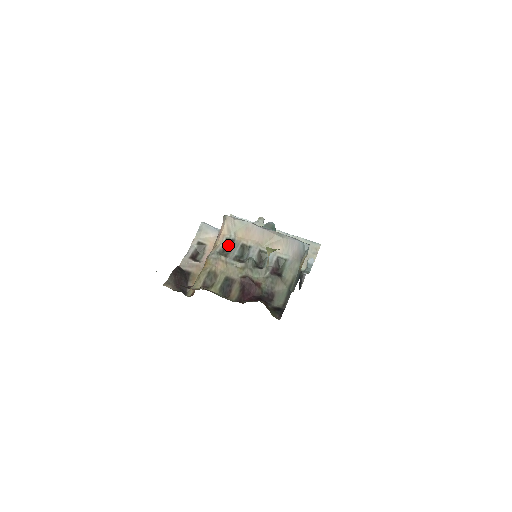
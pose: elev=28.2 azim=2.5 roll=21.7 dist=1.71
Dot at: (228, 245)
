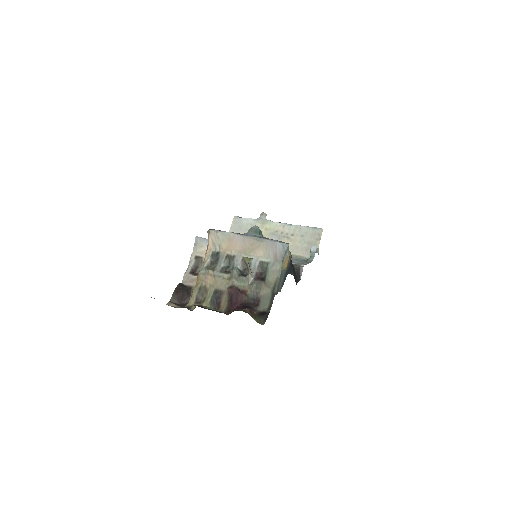
Dot at: (215, 258)
